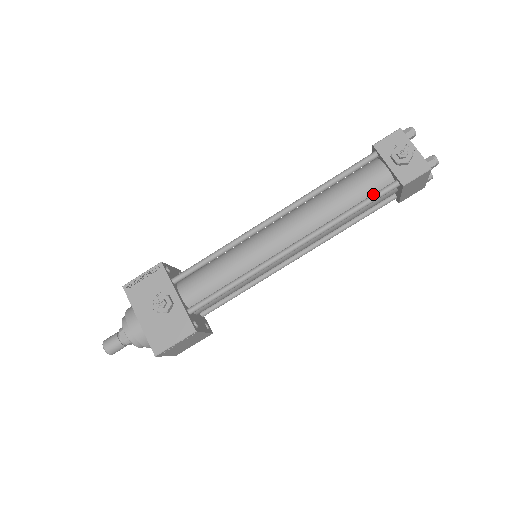
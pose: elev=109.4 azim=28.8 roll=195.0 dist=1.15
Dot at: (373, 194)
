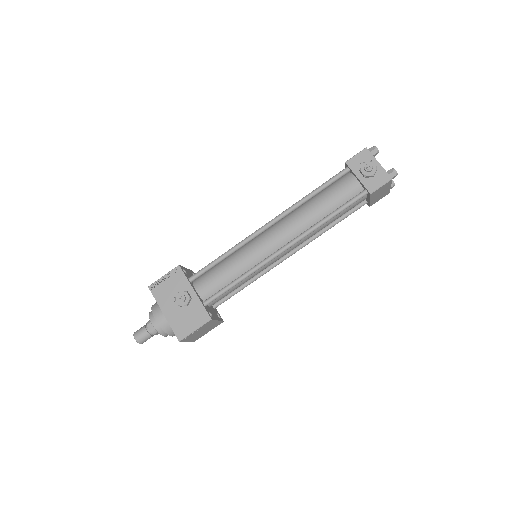
Dot at: (347, 201)
